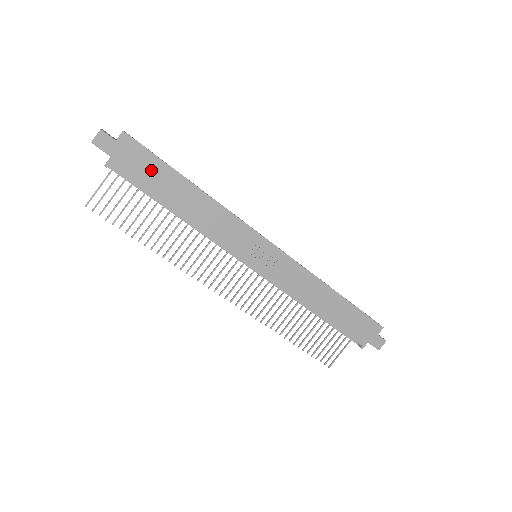
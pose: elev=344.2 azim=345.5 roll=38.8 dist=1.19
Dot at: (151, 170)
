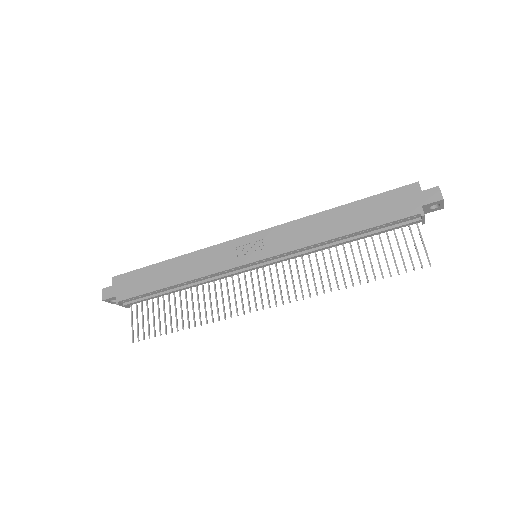
Dot at: (140, 279)
